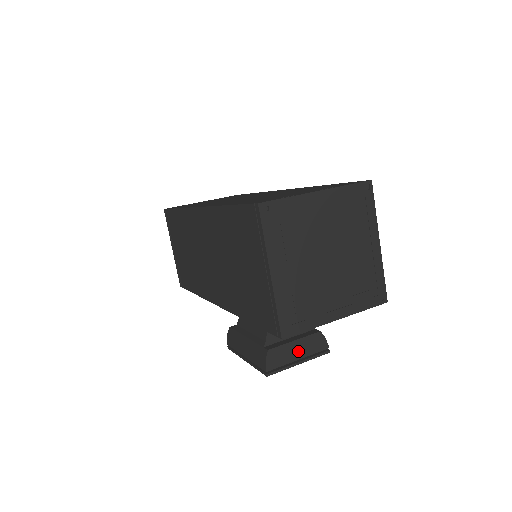
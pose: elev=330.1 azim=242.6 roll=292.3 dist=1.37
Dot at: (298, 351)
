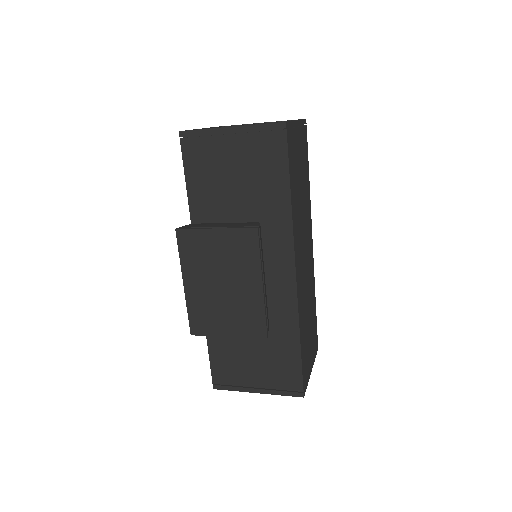
Dot at: (222, 225)
